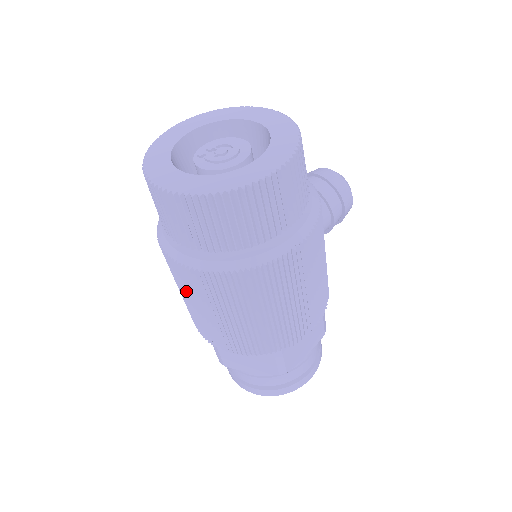
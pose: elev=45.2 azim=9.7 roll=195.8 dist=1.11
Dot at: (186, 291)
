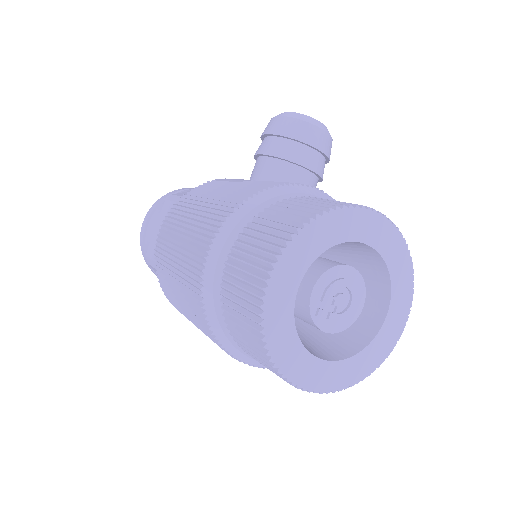
Dot at: occluded
